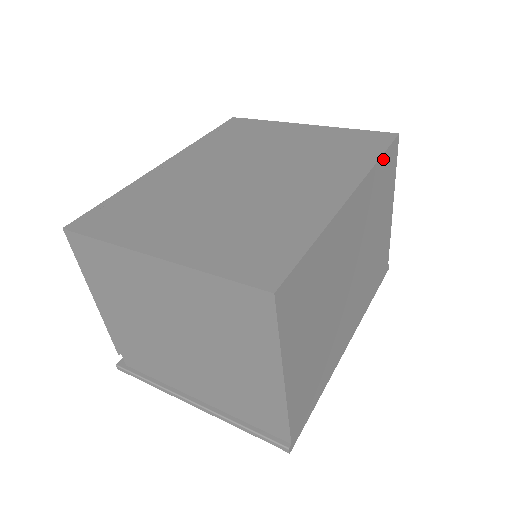
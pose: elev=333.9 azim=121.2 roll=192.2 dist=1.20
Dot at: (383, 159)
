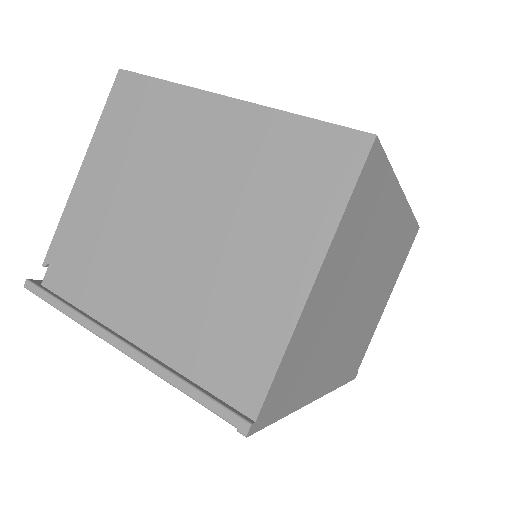
Dot at: (412, 223)
